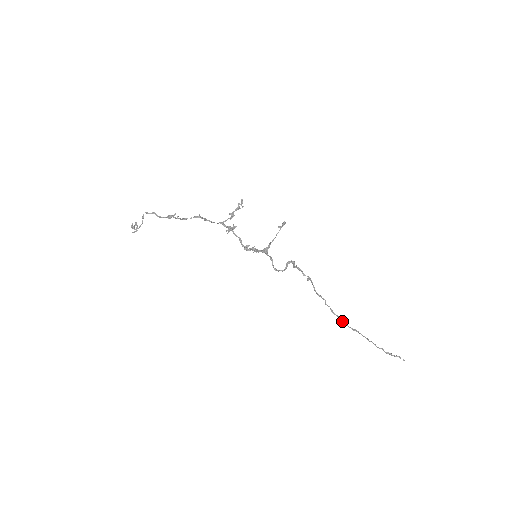
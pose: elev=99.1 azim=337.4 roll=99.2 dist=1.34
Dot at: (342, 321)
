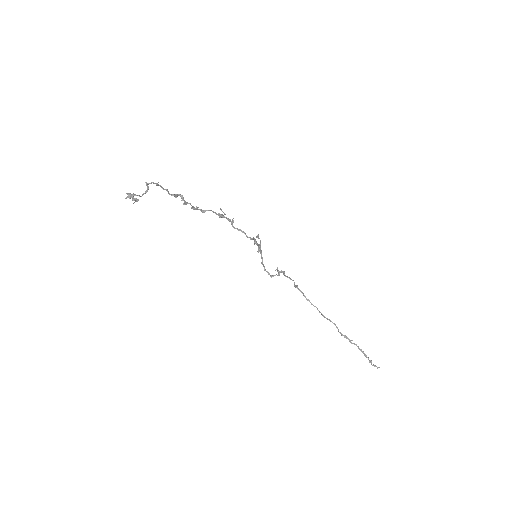
Dot at: occluded
